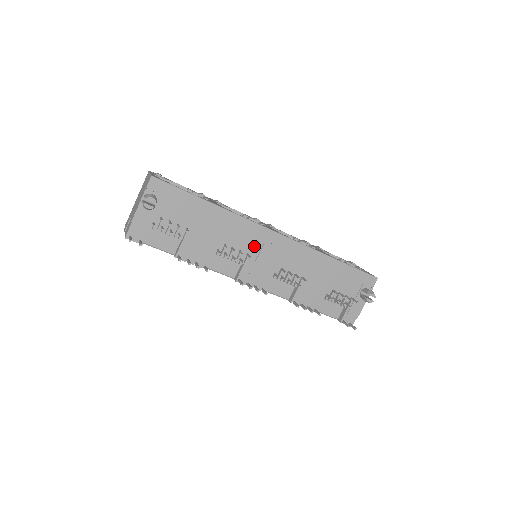
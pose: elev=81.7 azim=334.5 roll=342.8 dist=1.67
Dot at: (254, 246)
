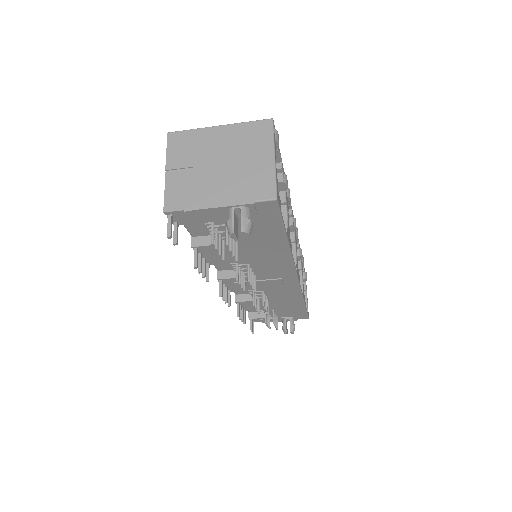
Dot at: (268, 276)
